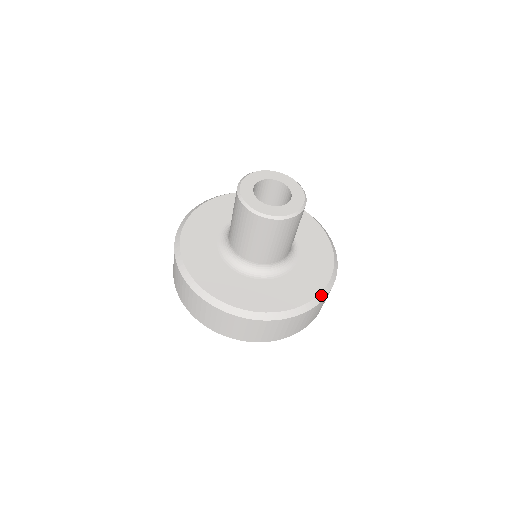
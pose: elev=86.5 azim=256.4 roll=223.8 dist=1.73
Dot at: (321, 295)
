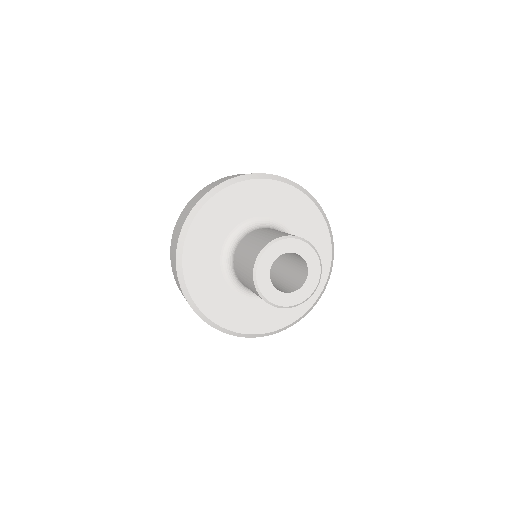
Dot at: (263, 334)
